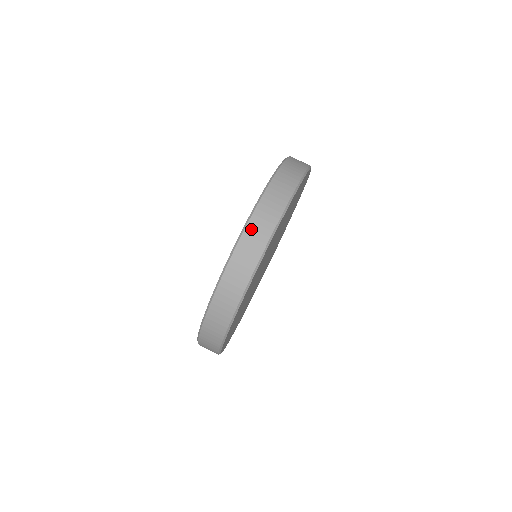
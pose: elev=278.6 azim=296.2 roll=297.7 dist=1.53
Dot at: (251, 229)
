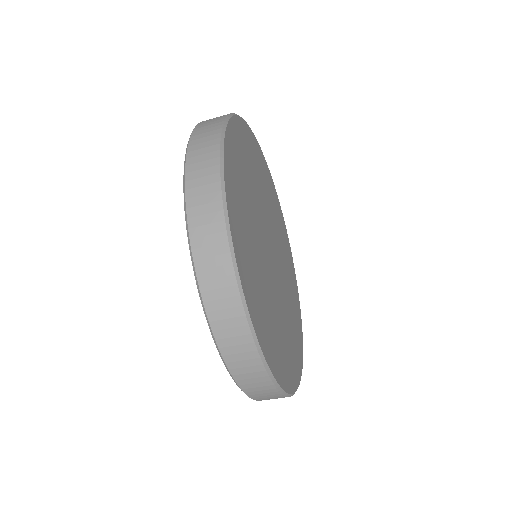
Dot at: (239, 375)
